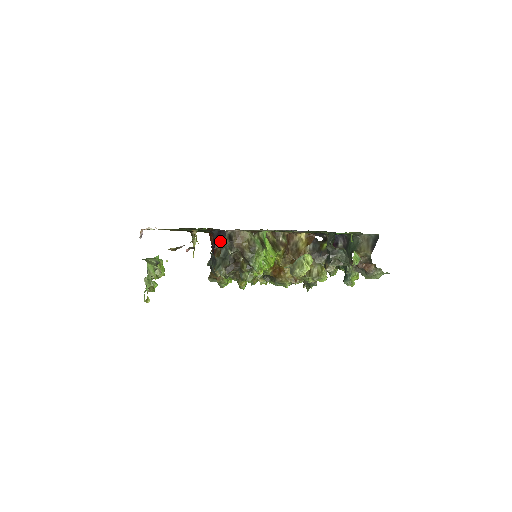
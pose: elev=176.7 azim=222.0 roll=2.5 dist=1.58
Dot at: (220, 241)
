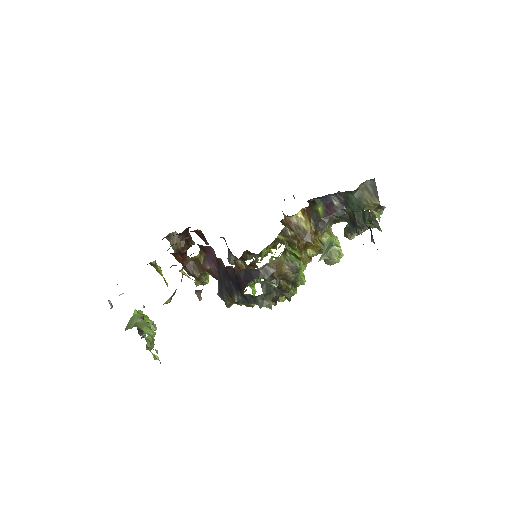
Dot at: (186, 253)
